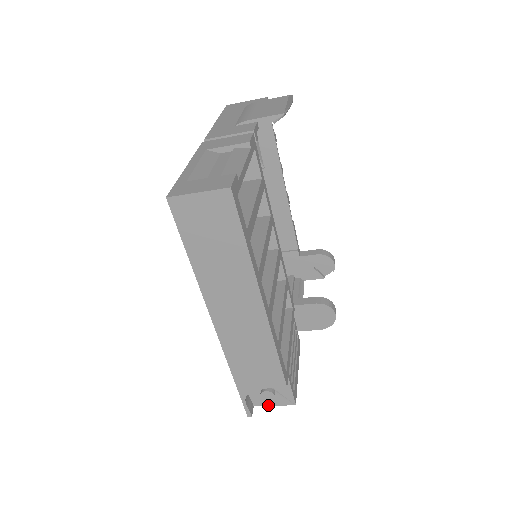
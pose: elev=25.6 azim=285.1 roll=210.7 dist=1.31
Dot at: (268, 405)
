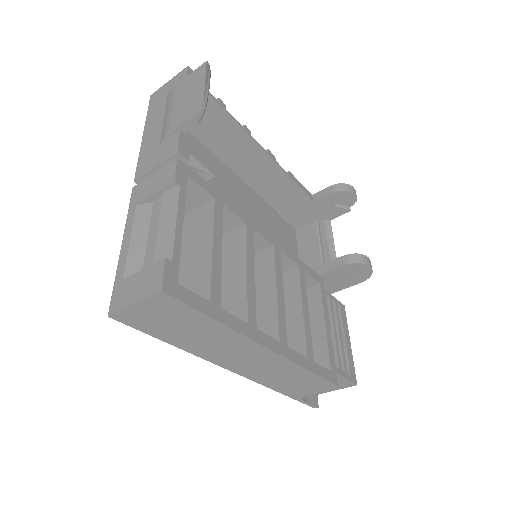
Dot at: (330, 391)
